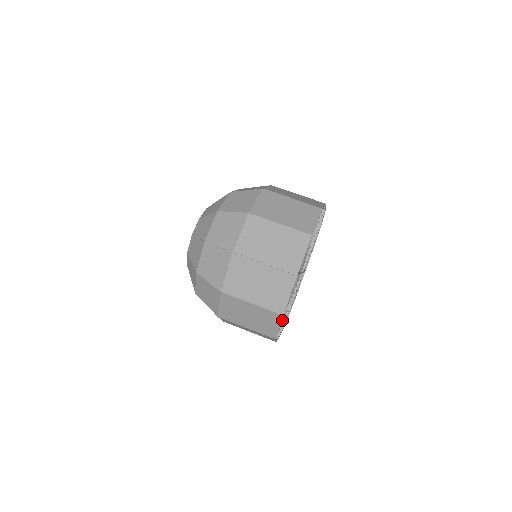
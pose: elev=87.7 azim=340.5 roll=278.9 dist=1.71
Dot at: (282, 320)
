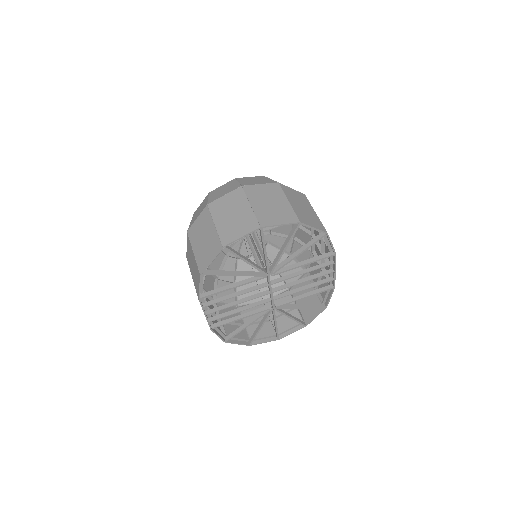
Dot at: (219, 273)
